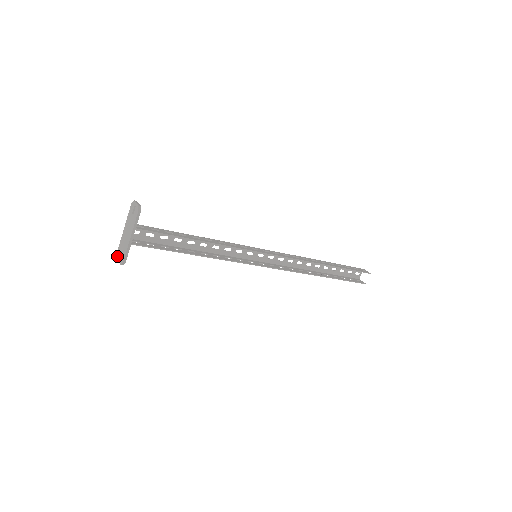
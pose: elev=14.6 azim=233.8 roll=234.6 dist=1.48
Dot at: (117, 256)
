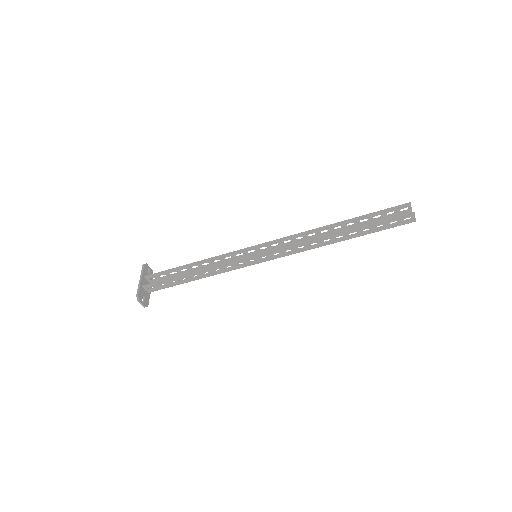
Dot at: (144, 306)
